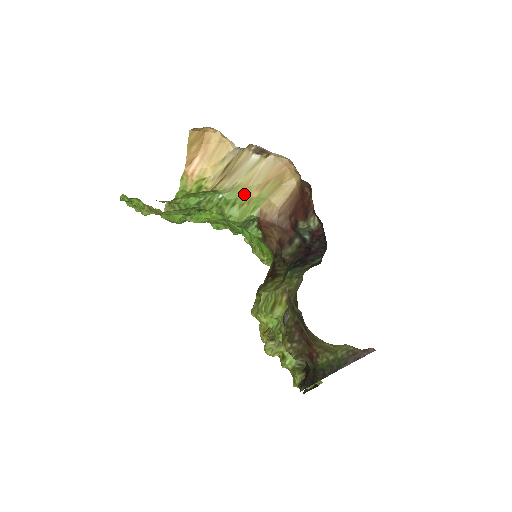
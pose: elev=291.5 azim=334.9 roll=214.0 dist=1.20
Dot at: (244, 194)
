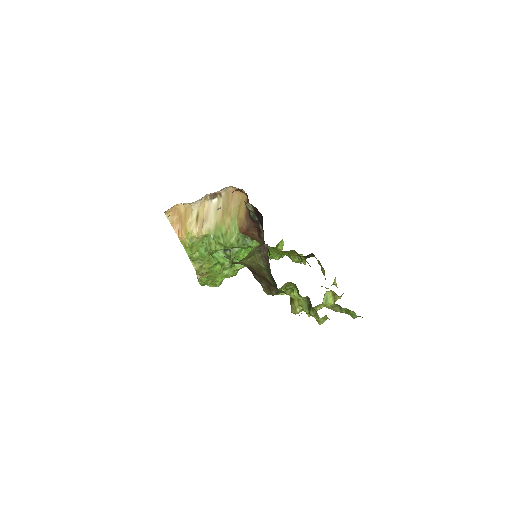
Dot at: (223, 225)
